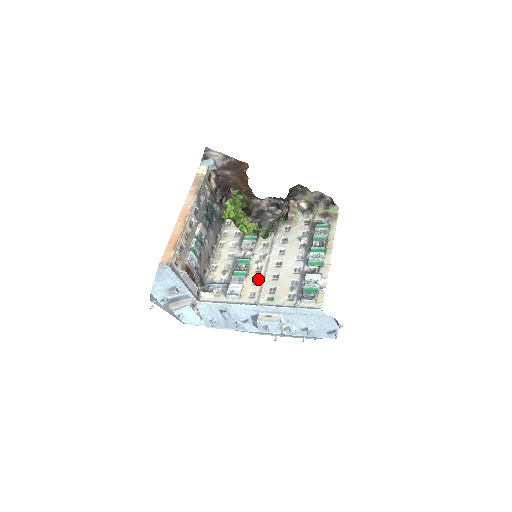
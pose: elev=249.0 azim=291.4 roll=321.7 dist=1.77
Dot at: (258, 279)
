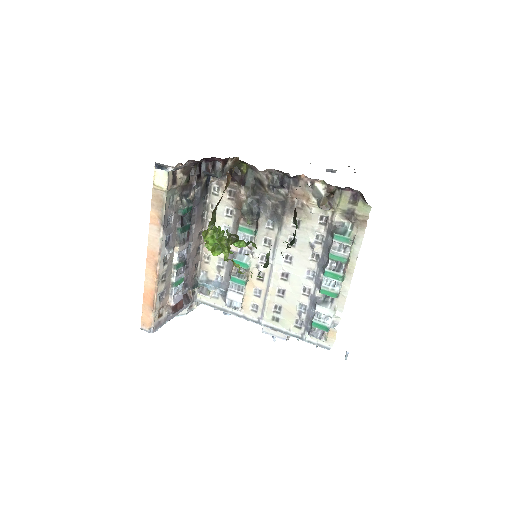
Dot at: (260, 290)
